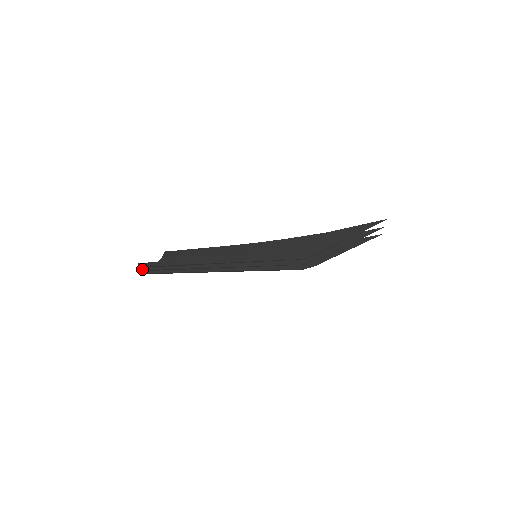
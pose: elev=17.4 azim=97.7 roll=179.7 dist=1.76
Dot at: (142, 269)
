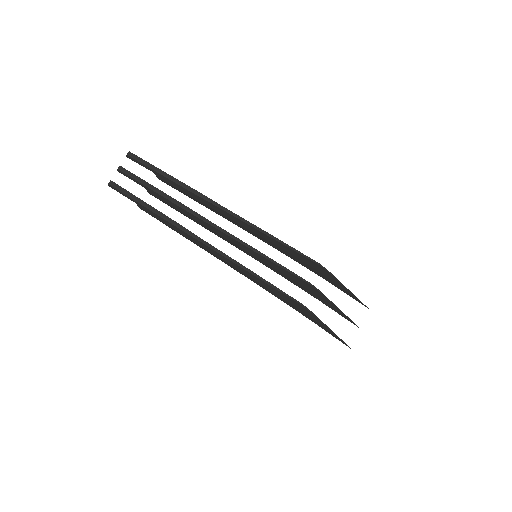
Dot at: (119, 166)
